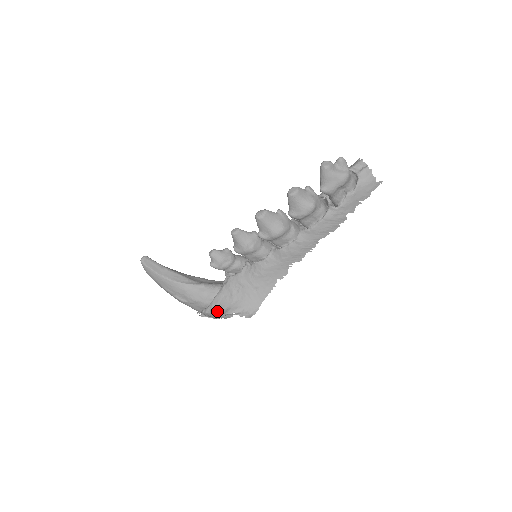
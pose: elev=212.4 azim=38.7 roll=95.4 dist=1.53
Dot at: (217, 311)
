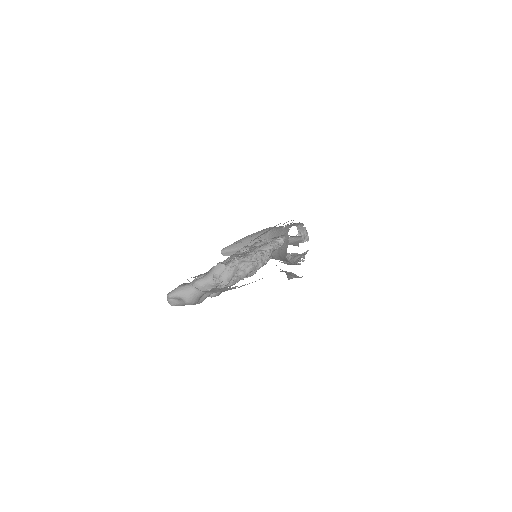
Dot at: occluded
